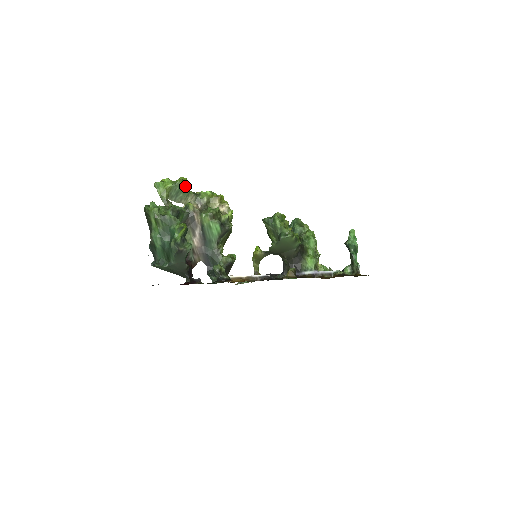
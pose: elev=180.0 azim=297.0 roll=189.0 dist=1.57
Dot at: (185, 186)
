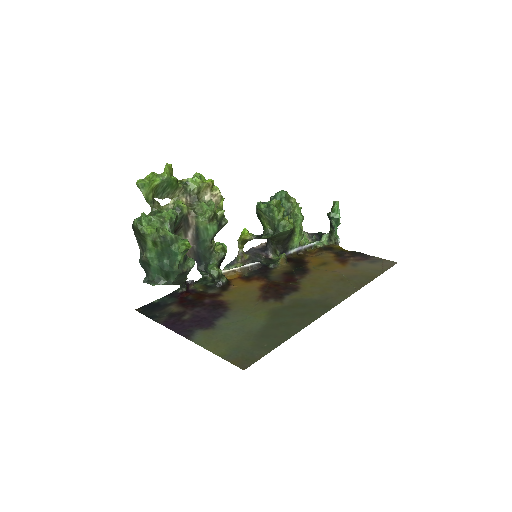
Dot at: (174, 180)
